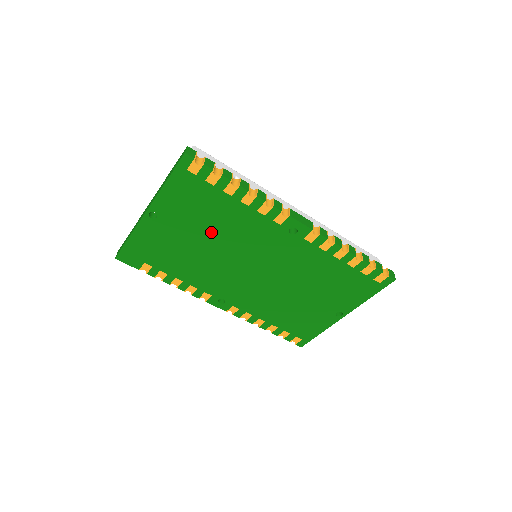
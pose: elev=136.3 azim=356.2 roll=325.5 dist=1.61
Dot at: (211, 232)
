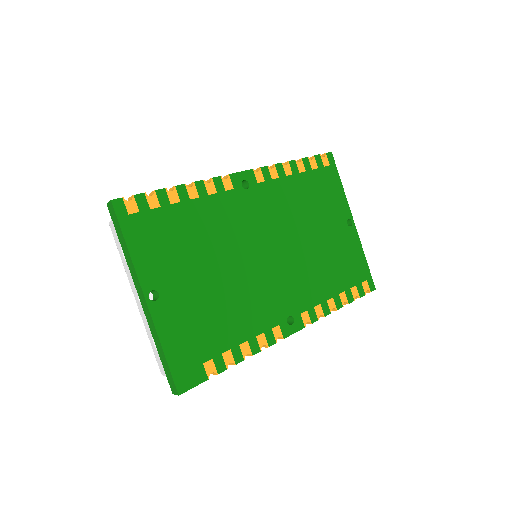
Dot at: (206, 256)
